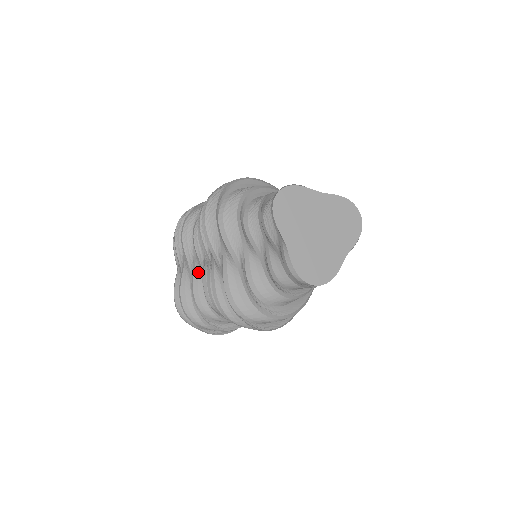
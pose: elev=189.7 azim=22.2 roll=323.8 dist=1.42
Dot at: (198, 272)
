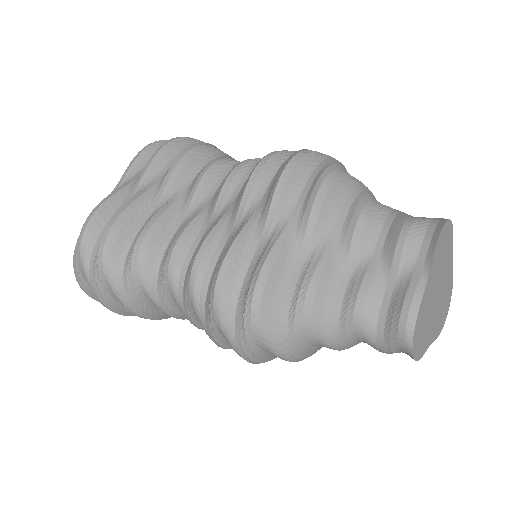
Dot at: (175, 212)
